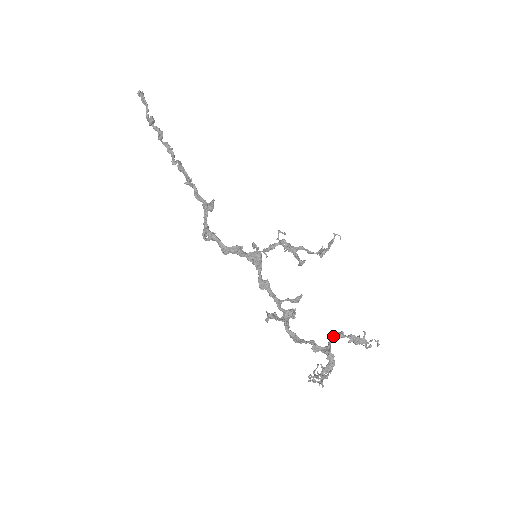
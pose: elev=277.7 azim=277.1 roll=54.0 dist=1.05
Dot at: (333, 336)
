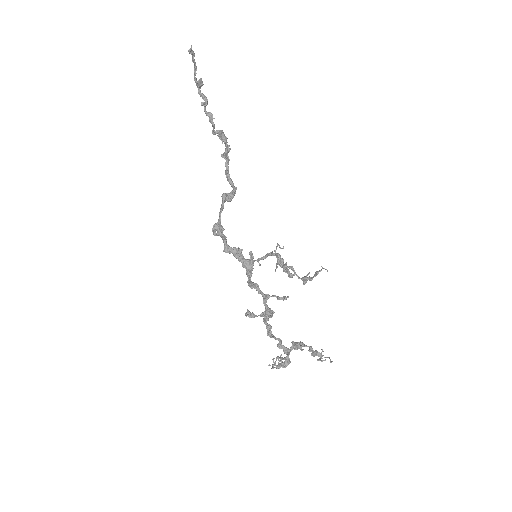
Dot at: (293, 346)
